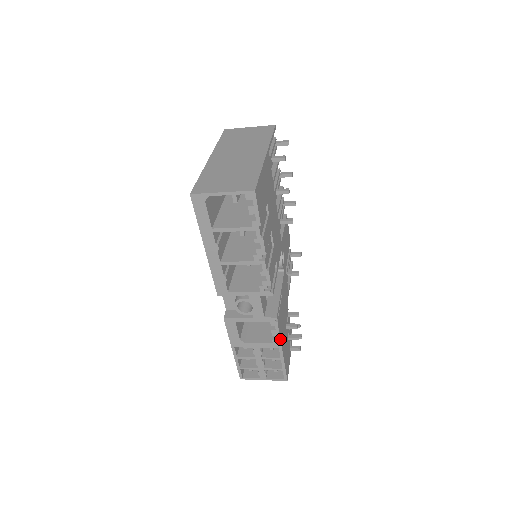
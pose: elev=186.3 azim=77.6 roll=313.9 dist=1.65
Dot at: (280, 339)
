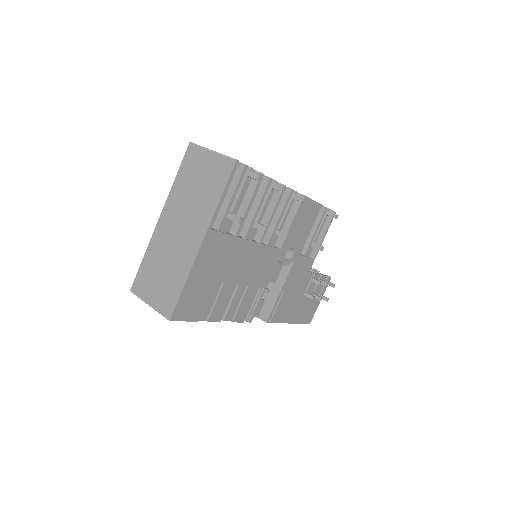
Dot at: occluded
